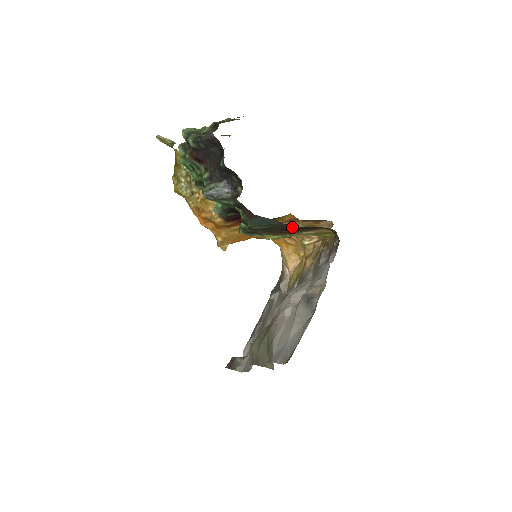
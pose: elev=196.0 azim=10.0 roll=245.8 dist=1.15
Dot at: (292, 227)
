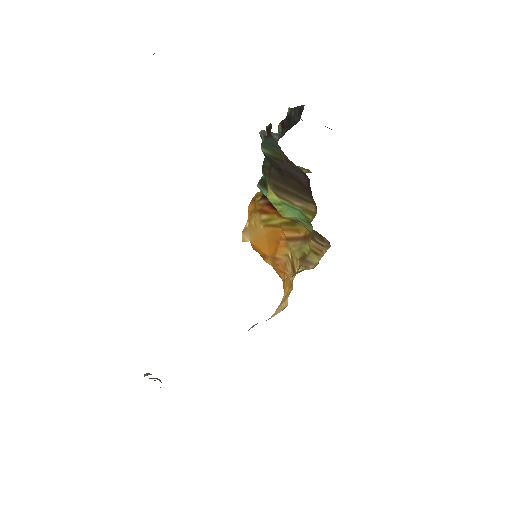
Dot at: (286, 161)
